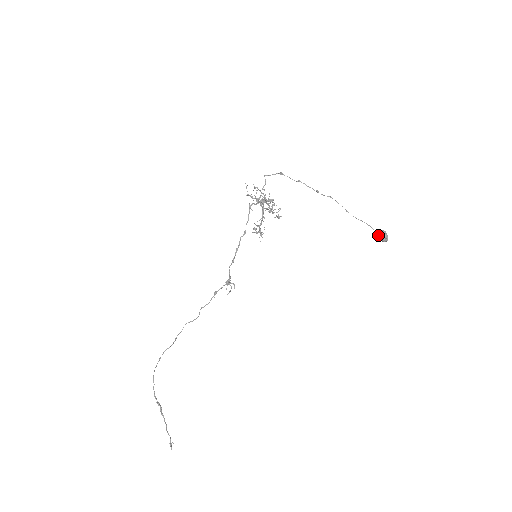
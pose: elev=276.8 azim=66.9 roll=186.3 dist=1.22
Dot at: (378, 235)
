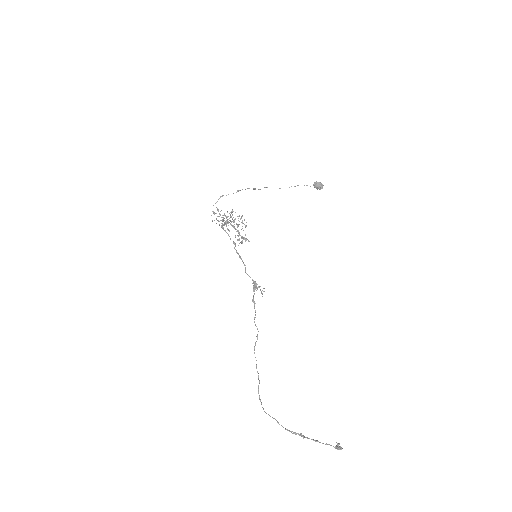
Dot at: (315, 187)
